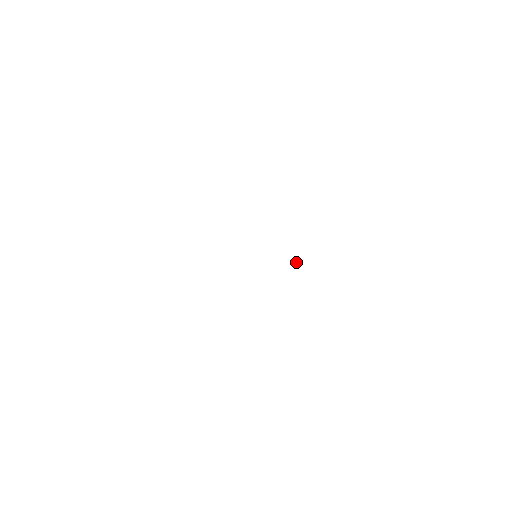
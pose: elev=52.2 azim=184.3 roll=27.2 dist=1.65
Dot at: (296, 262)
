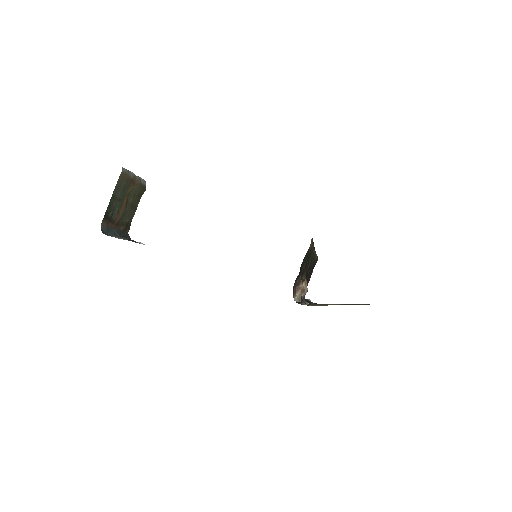
Dot at: occluded
